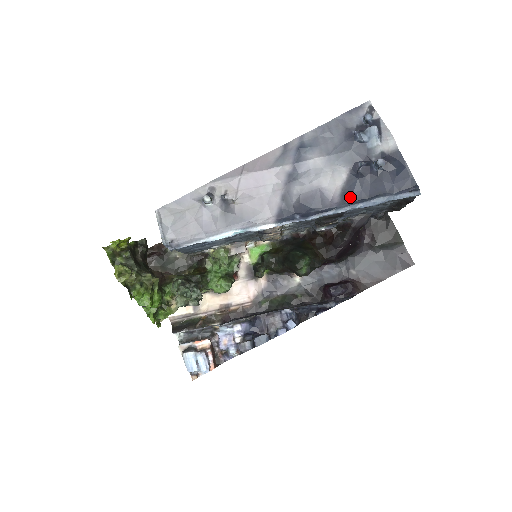
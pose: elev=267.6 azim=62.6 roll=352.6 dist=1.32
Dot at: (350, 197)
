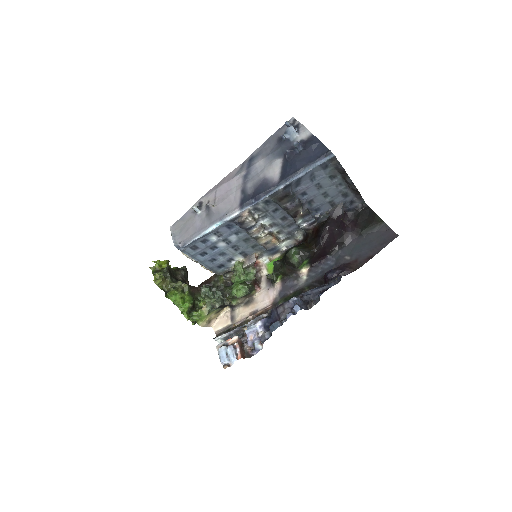
Dot at: (285, 175)
